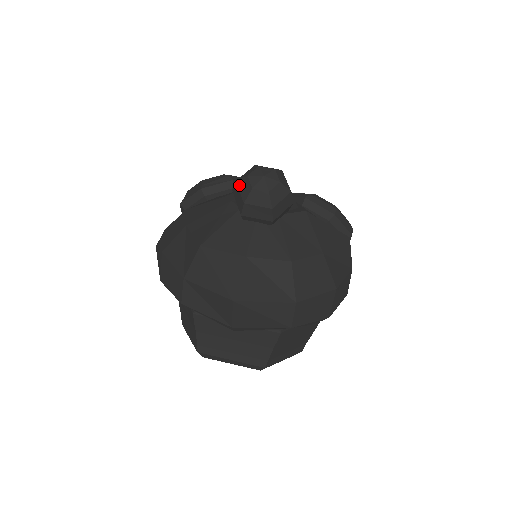
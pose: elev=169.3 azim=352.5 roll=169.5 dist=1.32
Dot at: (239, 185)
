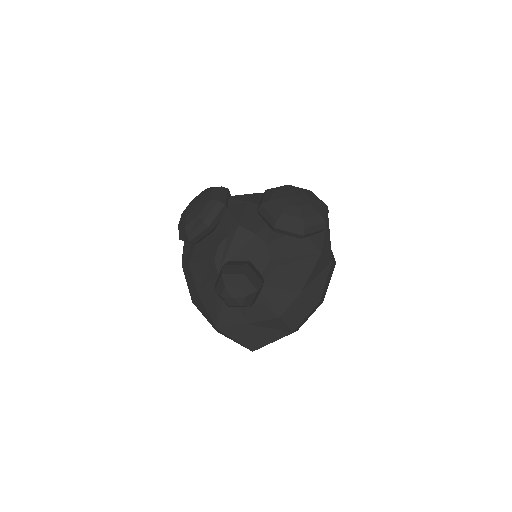
Dot at: (219, 296)
